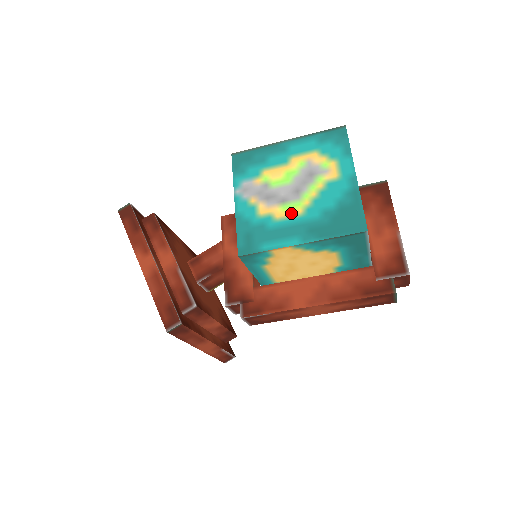
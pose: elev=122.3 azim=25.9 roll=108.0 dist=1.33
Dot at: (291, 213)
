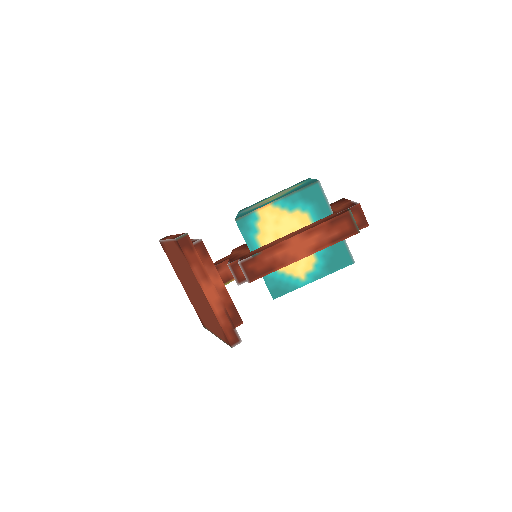
Dot at: occluded
